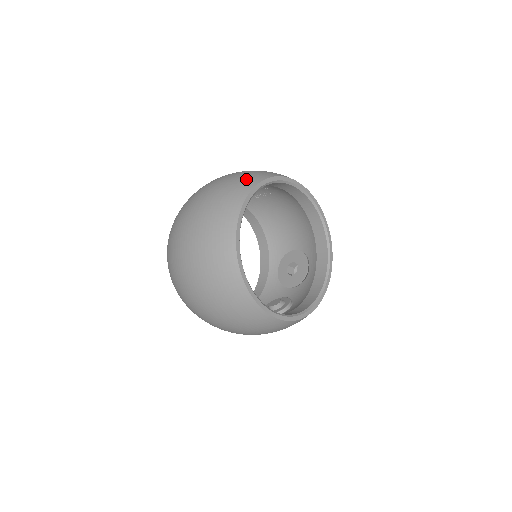
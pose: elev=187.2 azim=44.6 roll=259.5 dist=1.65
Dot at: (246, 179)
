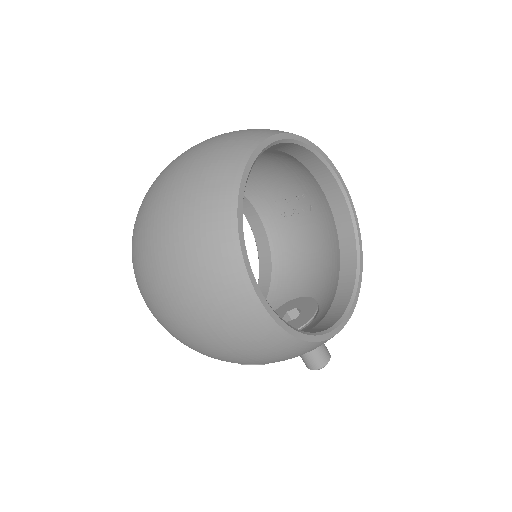
Dot at: occluded
